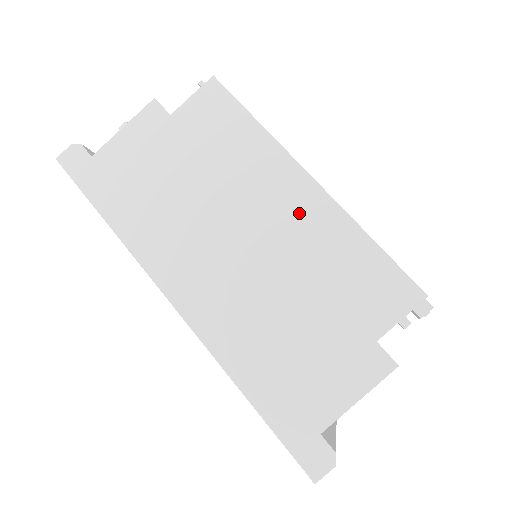
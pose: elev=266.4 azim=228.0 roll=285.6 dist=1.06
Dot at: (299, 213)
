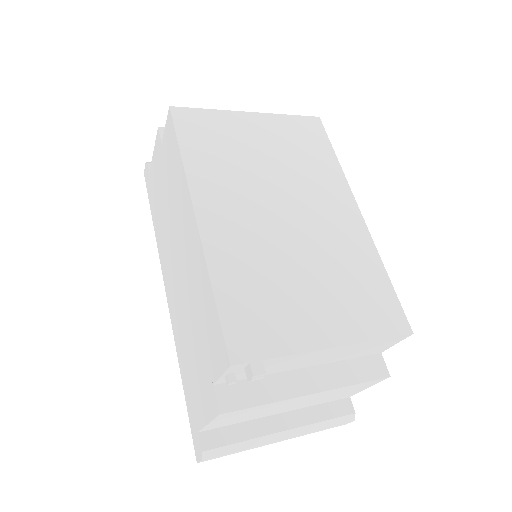
Dot at: (192, 249)
